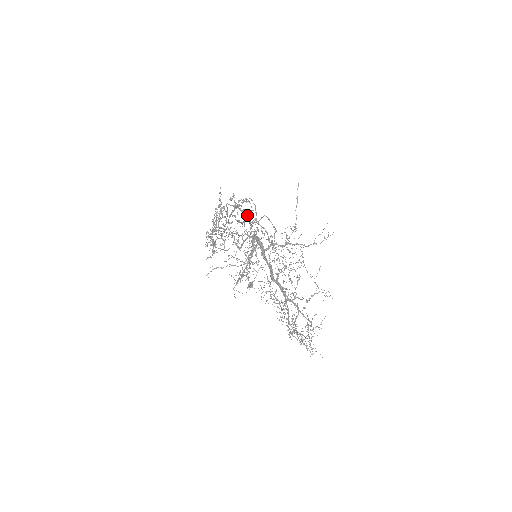
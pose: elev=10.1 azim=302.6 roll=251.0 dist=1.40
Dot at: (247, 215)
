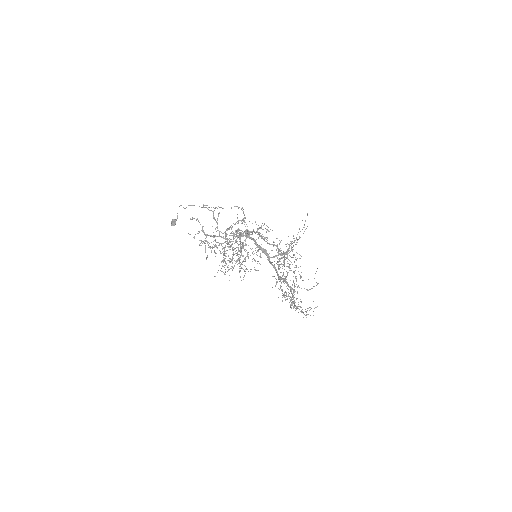
Dot at: occluded
